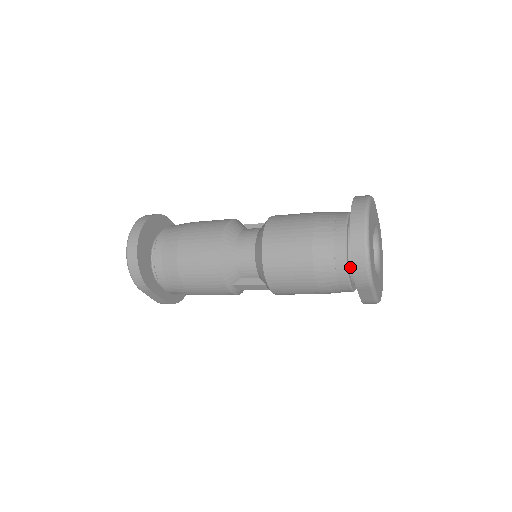
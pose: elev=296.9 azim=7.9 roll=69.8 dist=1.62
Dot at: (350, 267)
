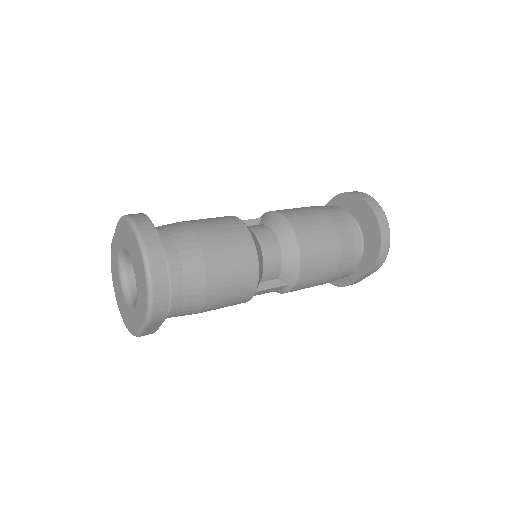
Dot at: occluded
